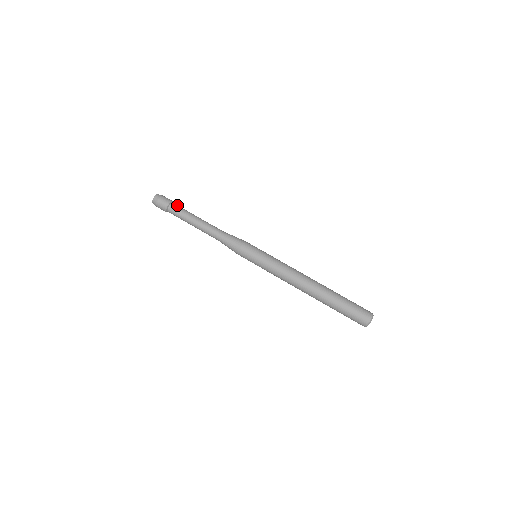
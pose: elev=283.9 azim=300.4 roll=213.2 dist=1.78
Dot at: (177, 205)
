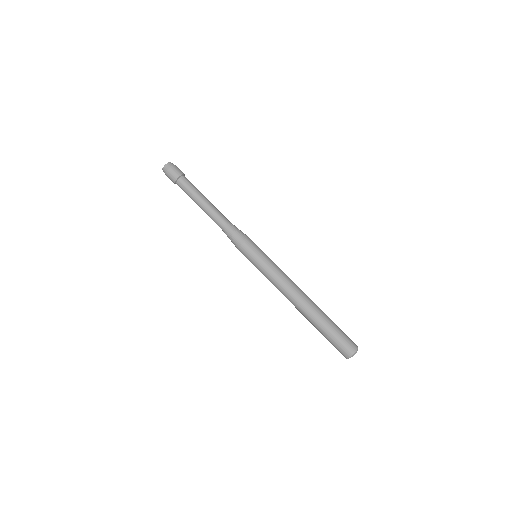
Dot at: (188, 180)
